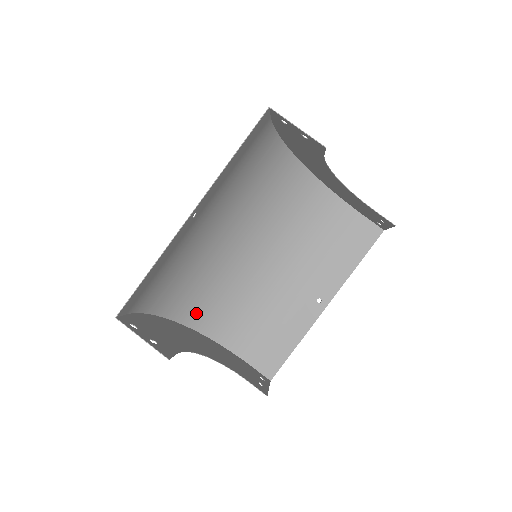
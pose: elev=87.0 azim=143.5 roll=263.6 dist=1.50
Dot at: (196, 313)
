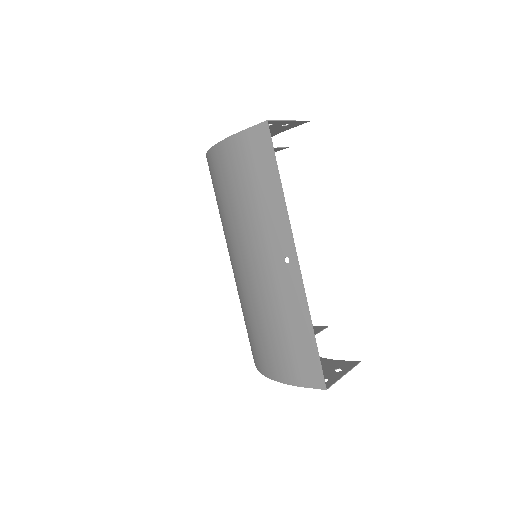
Dot at: occluded
